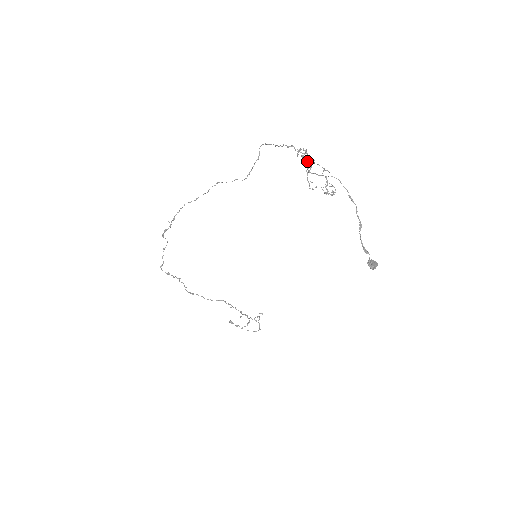
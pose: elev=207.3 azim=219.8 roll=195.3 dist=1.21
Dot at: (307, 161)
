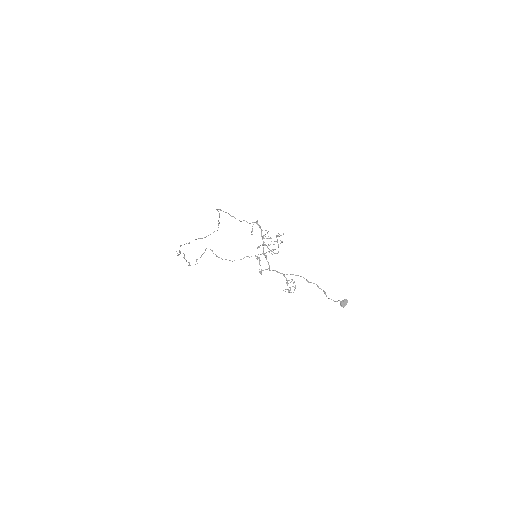
Dot at: (263, 248)
